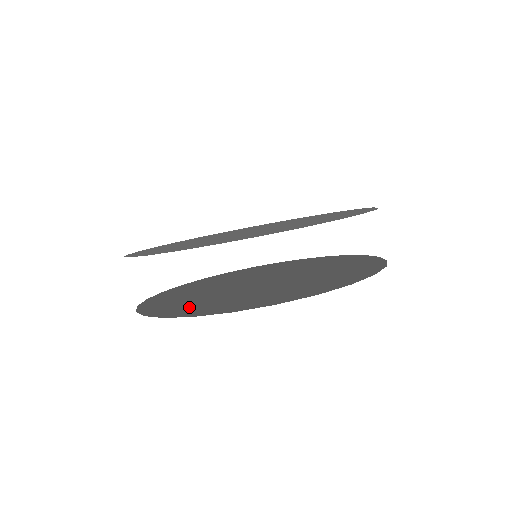
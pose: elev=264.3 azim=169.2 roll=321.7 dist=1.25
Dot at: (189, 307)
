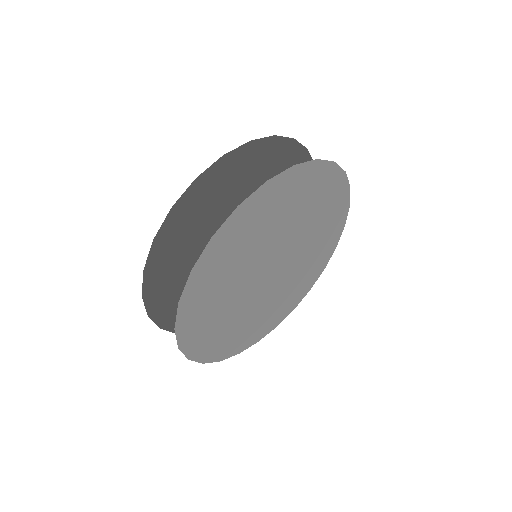
Dot at: (213, 272)
